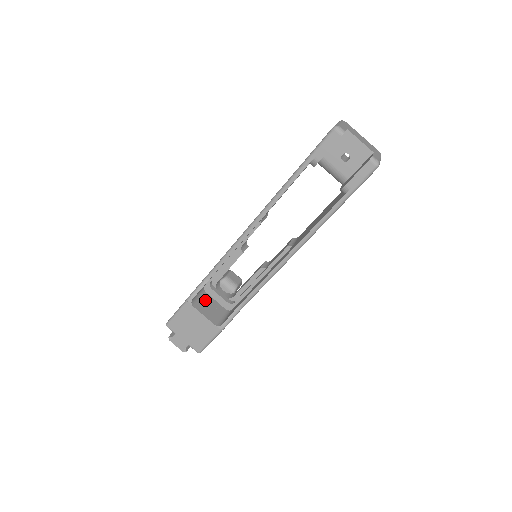
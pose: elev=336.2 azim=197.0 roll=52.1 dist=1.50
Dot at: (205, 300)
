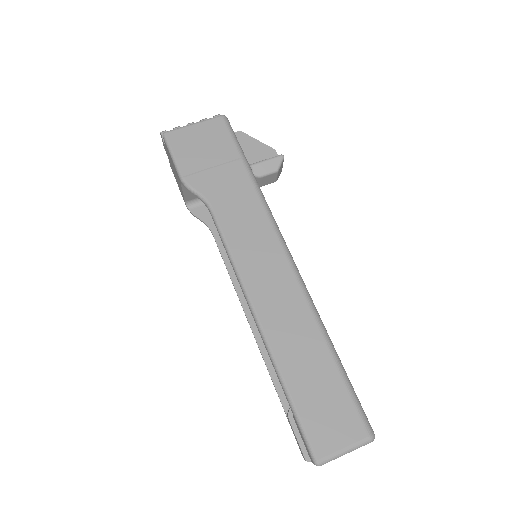
Dot at: occluded
